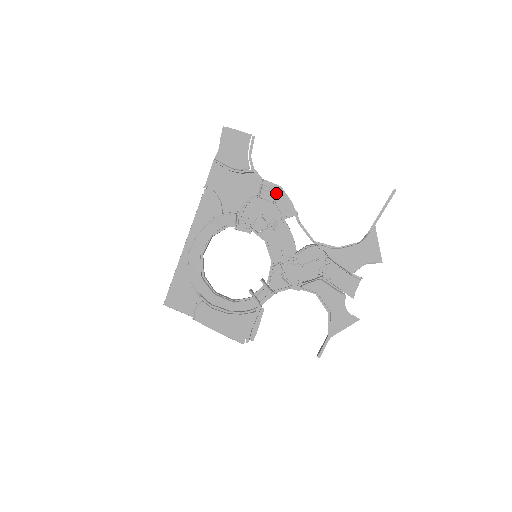
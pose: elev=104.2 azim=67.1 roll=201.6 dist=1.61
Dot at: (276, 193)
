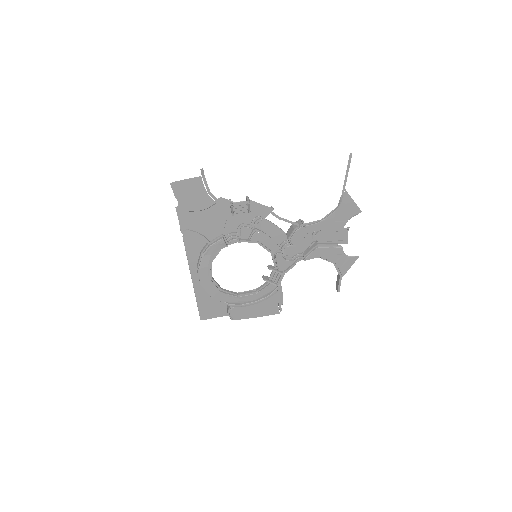
Dot at: (248, 206)
